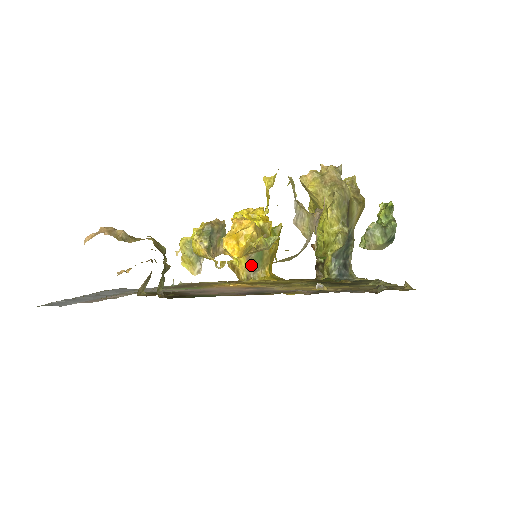
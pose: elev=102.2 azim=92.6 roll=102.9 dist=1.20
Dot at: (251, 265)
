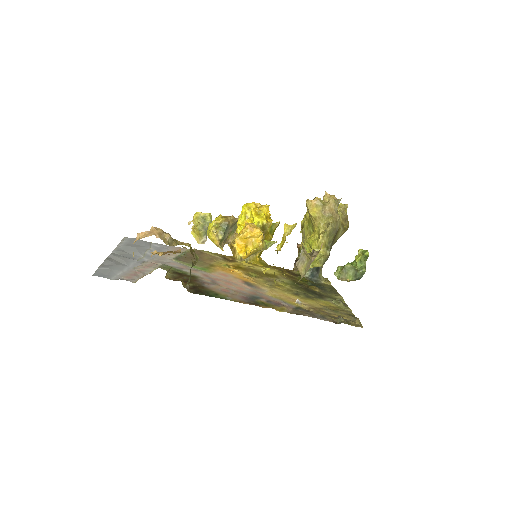
Dot at: occluded
